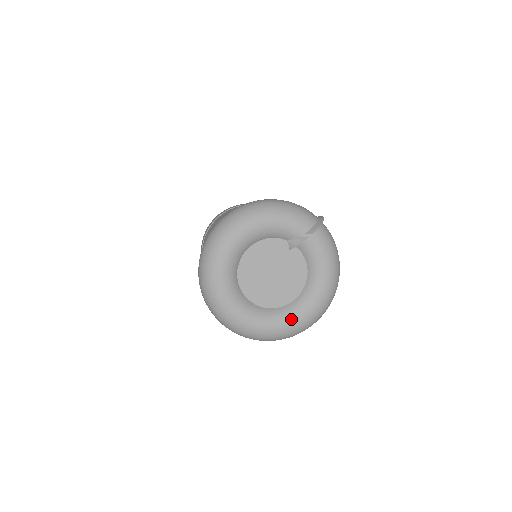
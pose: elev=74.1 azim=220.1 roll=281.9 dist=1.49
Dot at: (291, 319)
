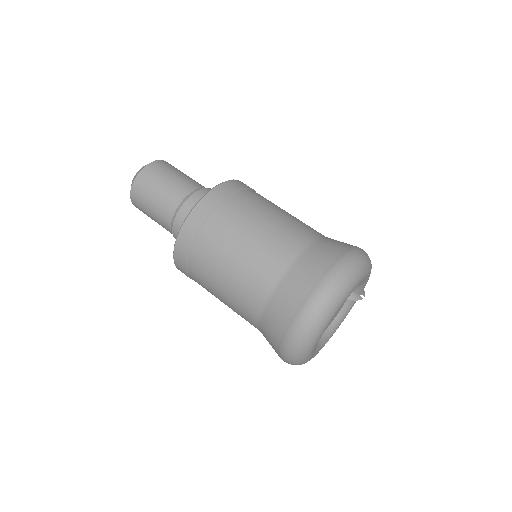
Dot at: (316, 353)
